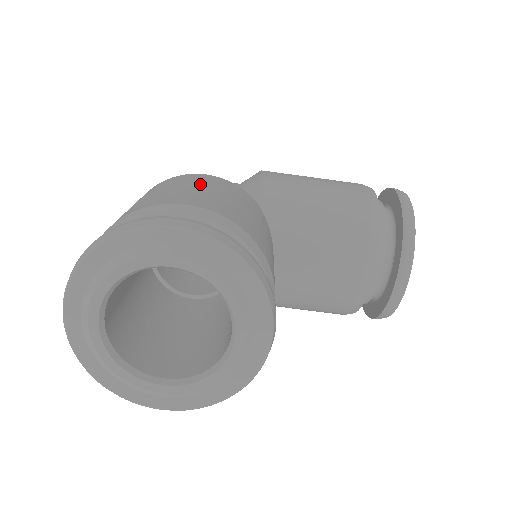
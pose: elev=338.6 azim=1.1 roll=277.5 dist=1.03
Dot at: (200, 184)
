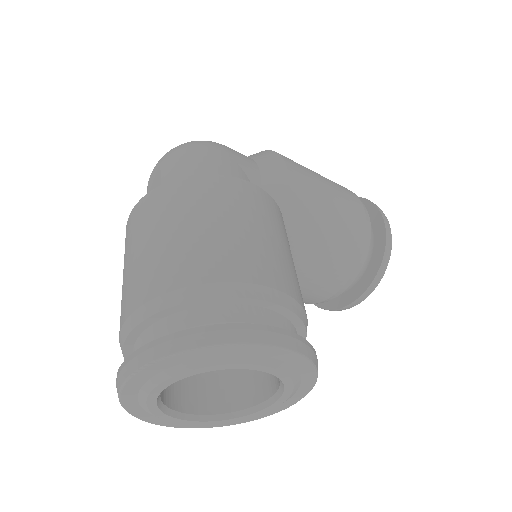
Dot at: (258, 219)
